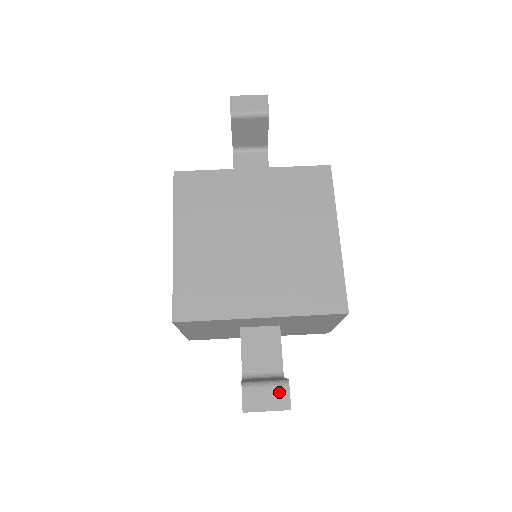
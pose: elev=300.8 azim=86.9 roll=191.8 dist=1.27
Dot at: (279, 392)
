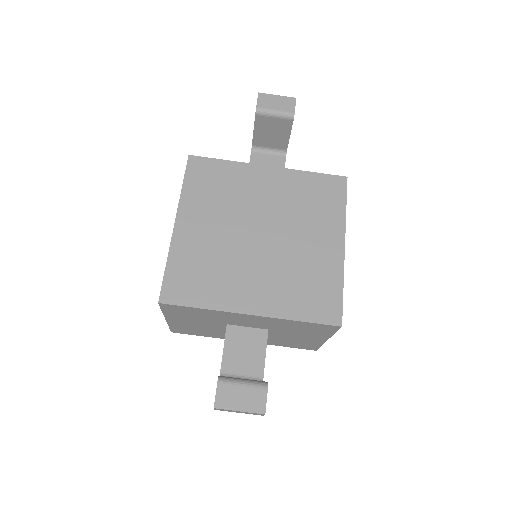
Dot at: (256, 393)
